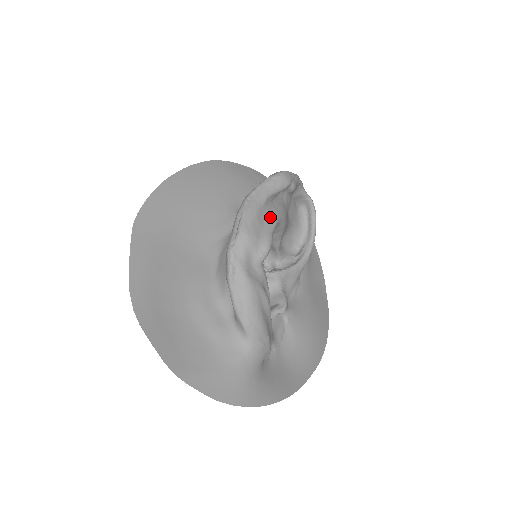
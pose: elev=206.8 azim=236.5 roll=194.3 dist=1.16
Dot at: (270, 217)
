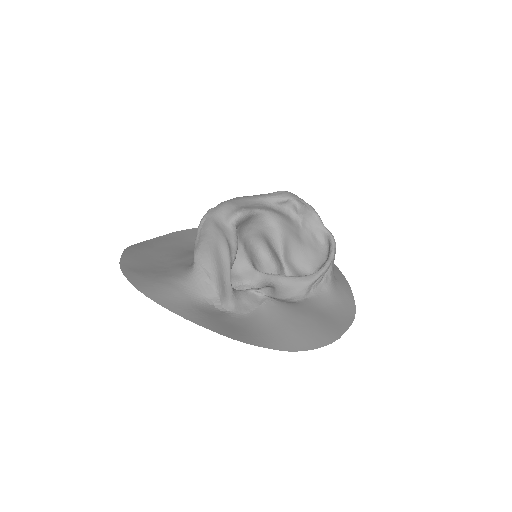
Dot at: (259, 207)
